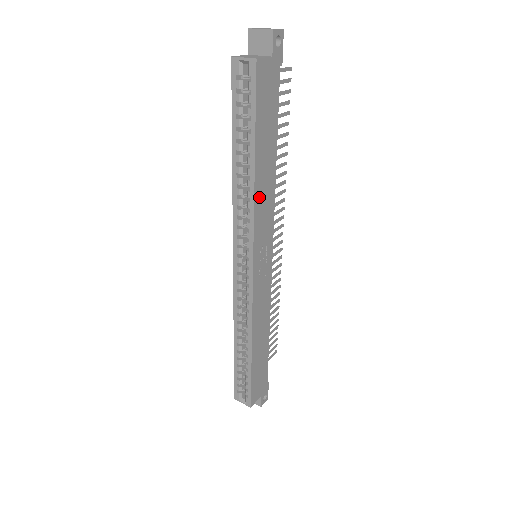
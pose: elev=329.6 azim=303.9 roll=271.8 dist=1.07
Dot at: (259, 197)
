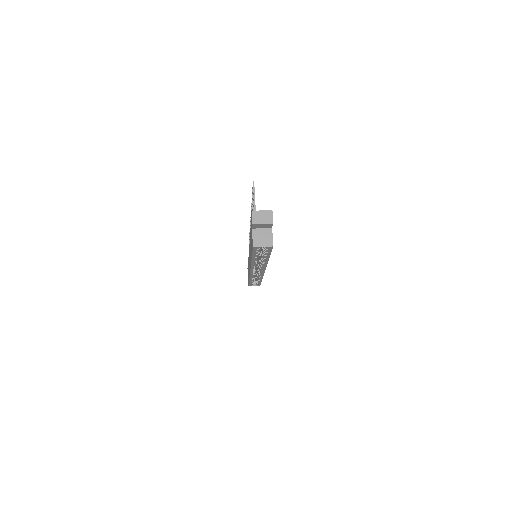
Dot at: occluded
